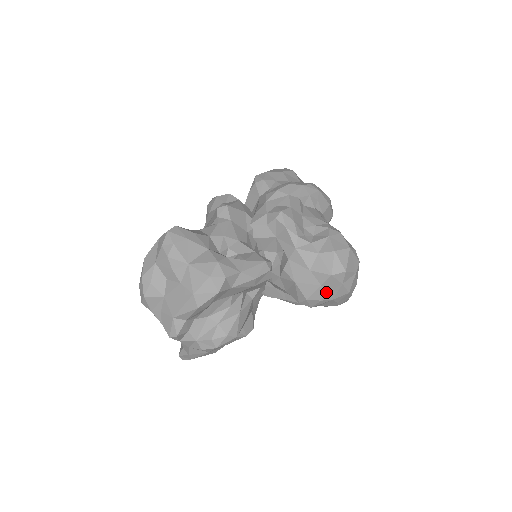
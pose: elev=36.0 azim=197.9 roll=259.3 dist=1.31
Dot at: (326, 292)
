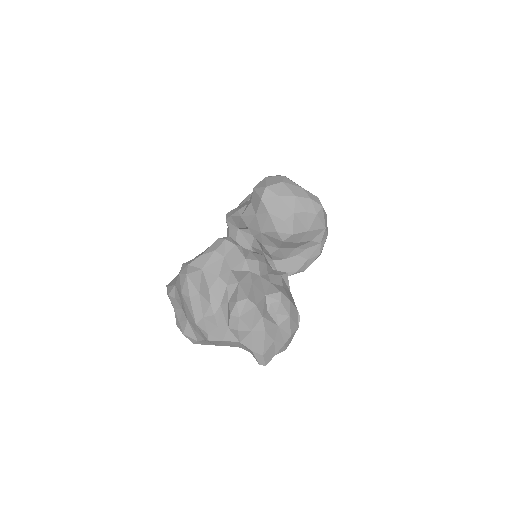
Dot at: (279, 213)
